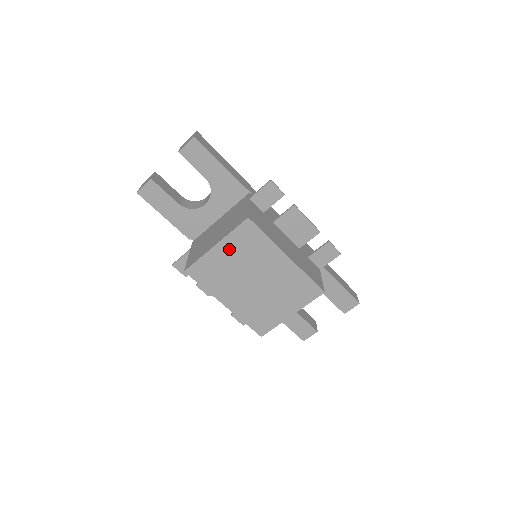
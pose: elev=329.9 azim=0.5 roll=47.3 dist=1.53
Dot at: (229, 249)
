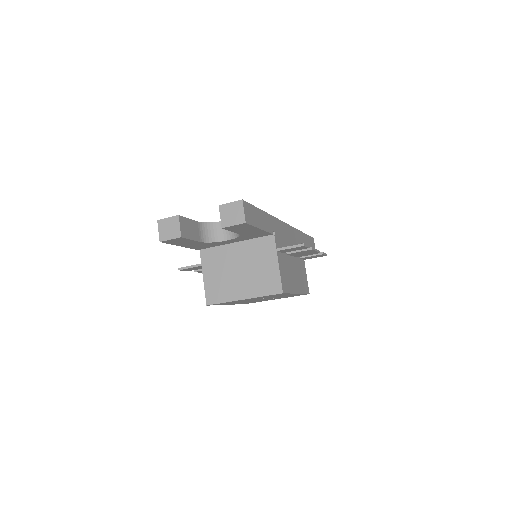
Dot at: (254, 298)
